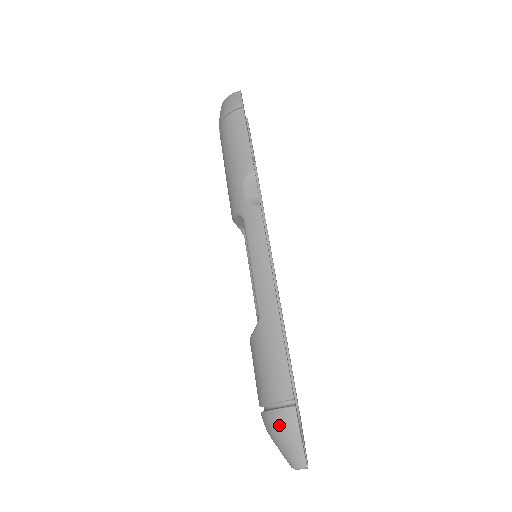
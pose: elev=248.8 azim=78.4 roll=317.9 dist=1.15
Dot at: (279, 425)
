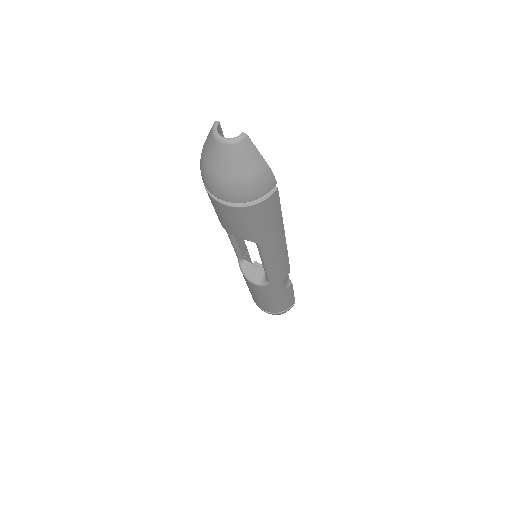
Dot at: (200, 161)
